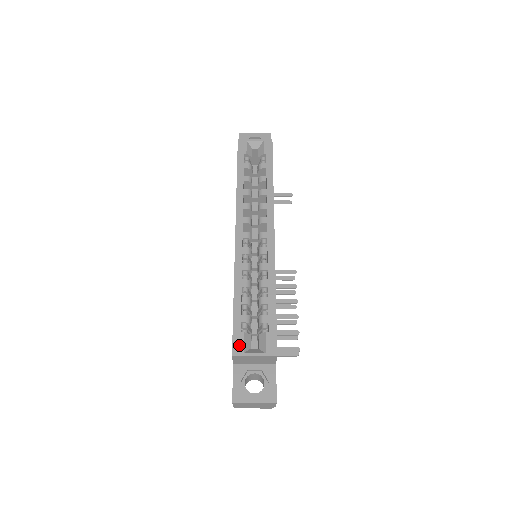
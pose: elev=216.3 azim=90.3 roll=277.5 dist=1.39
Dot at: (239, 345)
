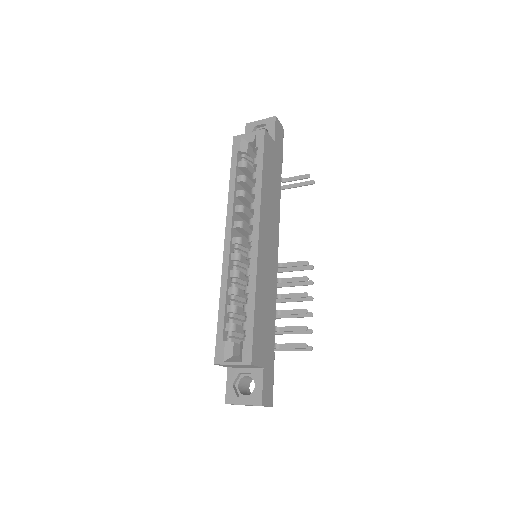
Dot at: (220, 354)
